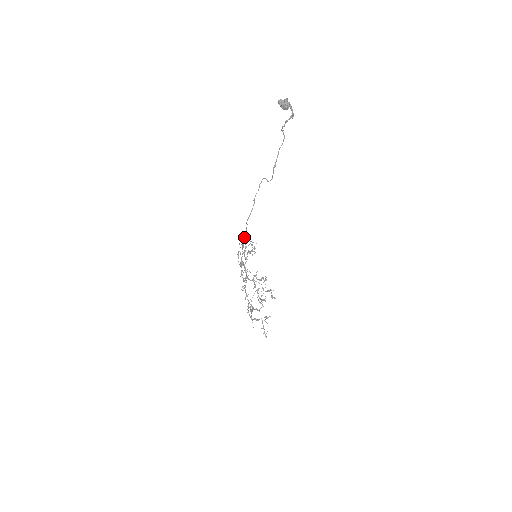
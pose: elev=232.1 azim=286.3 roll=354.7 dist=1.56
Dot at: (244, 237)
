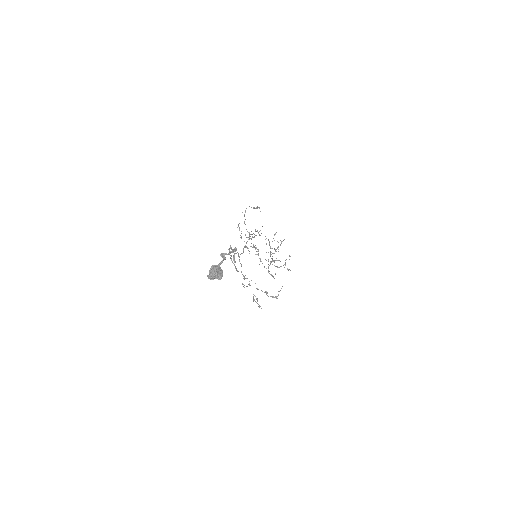
Dot at: occluded
